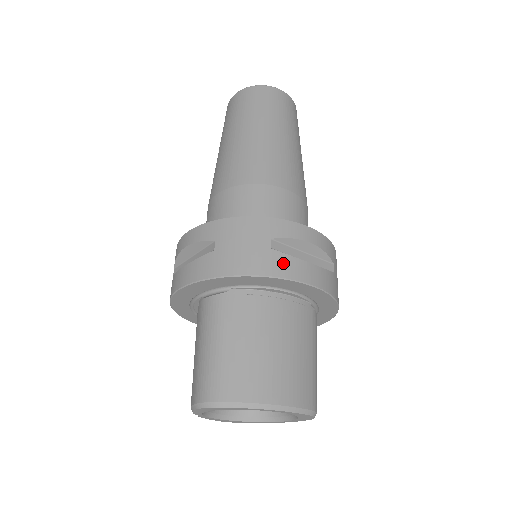
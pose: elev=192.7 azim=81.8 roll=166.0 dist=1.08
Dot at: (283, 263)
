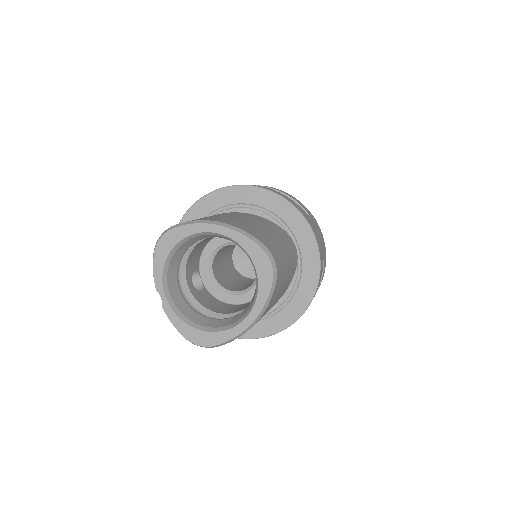
Dot at: occluded
